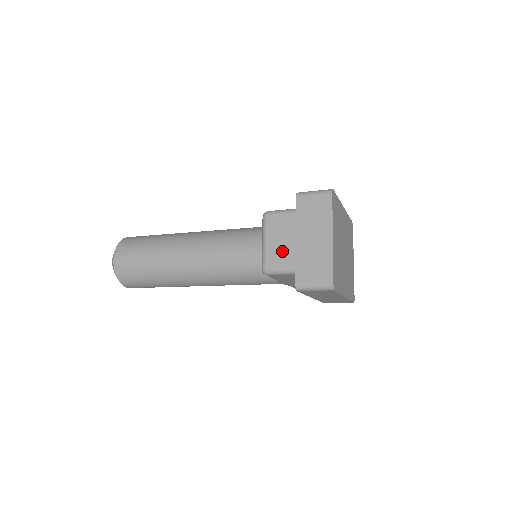
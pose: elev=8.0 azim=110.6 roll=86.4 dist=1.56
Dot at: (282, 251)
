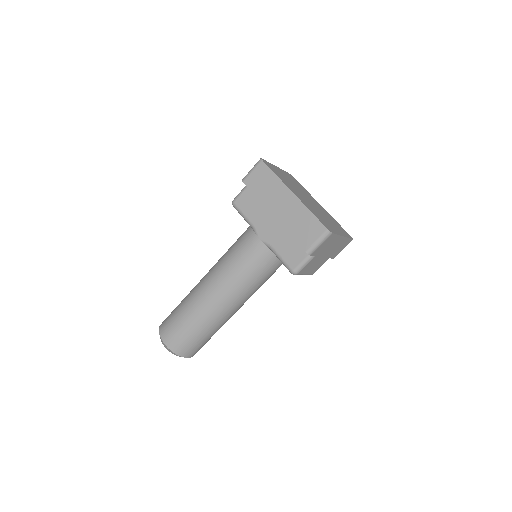
Dot at: occluded
